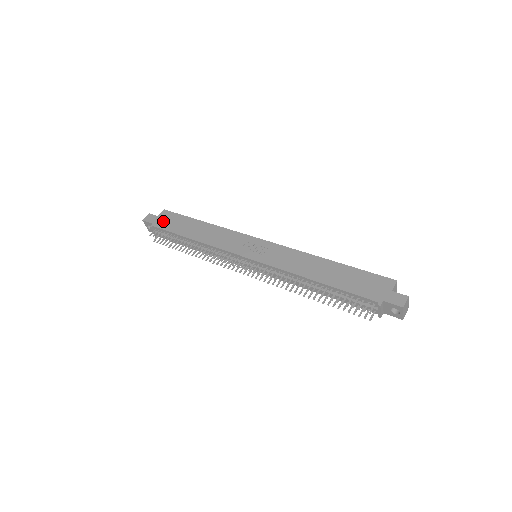
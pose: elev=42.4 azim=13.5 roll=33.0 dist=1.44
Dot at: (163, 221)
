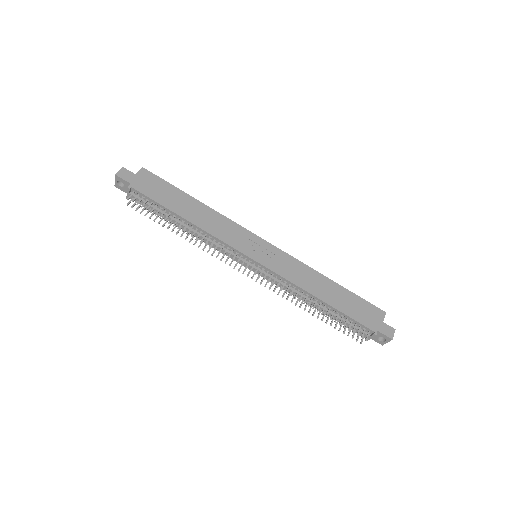
Dot at: (145, 184)
